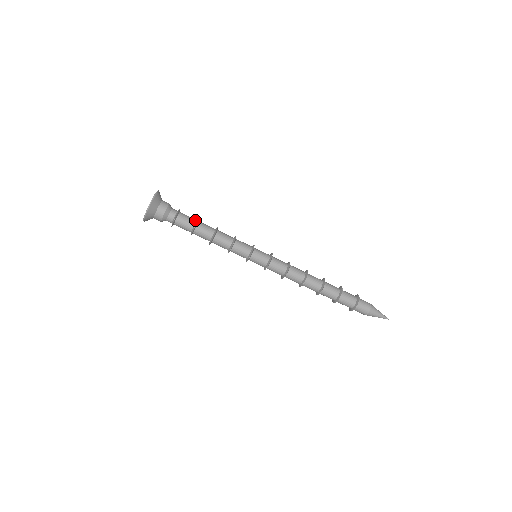
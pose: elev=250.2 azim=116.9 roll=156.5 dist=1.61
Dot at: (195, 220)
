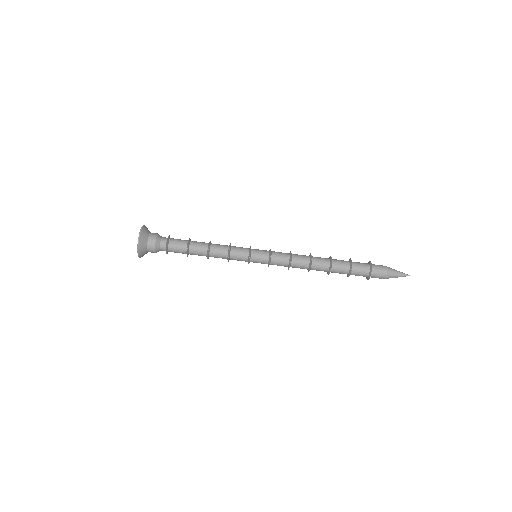
Dot at: (186, 242)
